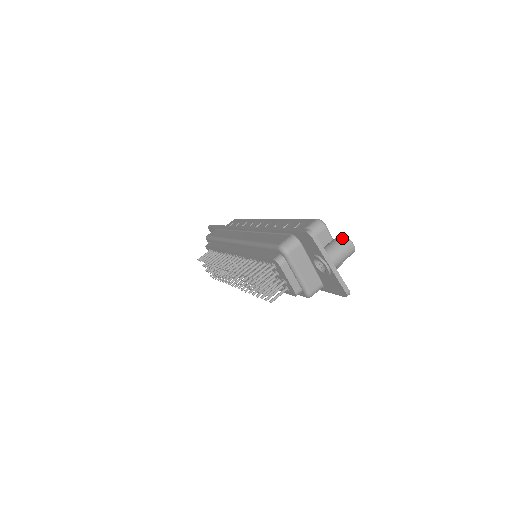
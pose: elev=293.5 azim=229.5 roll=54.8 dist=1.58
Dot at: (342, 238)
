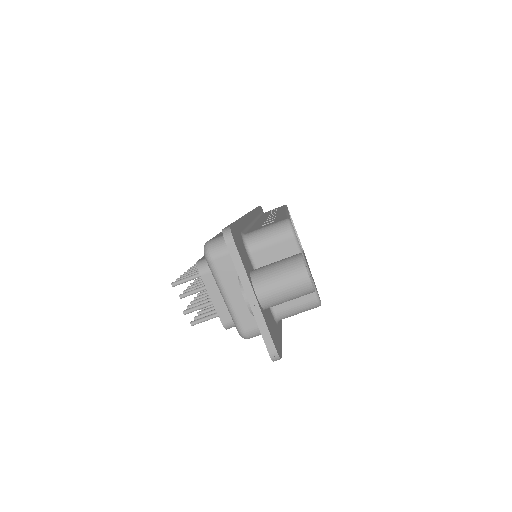
Dot at: (294, 260)
